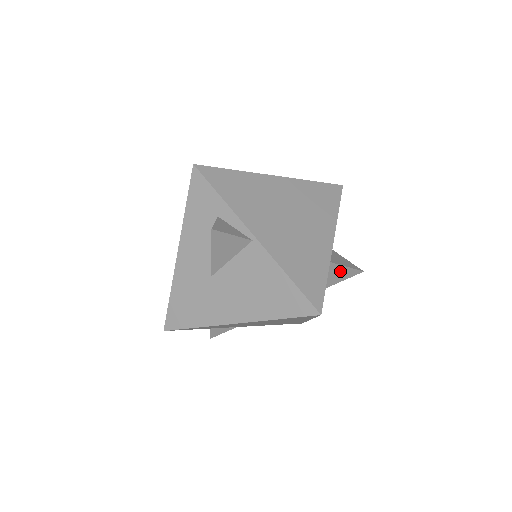
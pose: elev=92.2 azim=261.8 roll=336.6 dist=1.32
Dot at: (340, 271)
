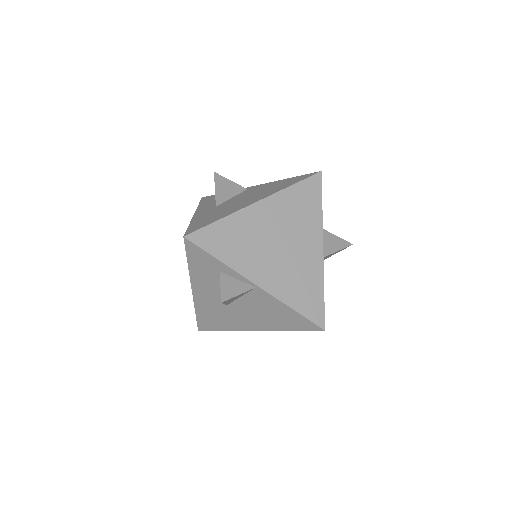
Dot at: (332, 254)
